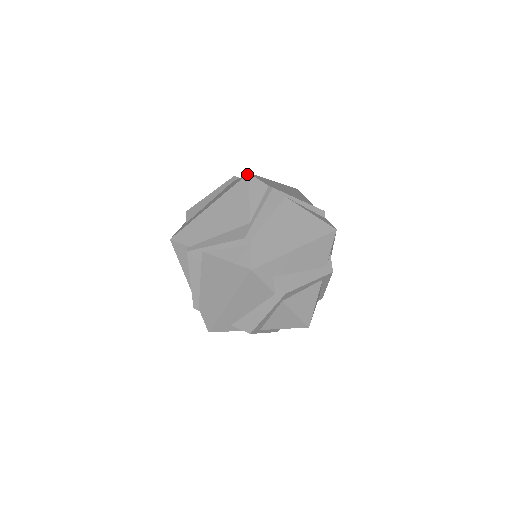
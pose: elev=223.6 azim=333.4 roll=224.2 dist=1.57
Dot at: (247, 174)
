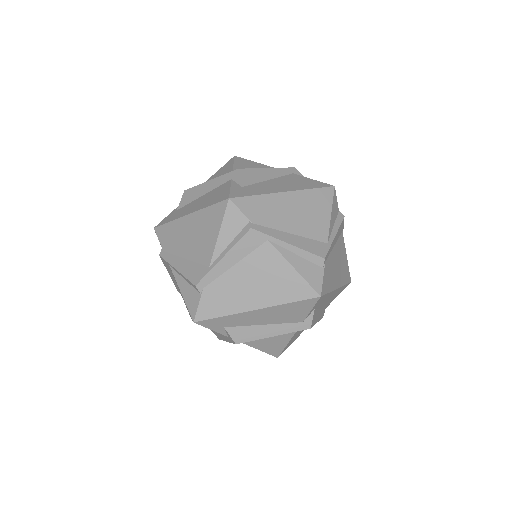
Dot at: (227, 199)
